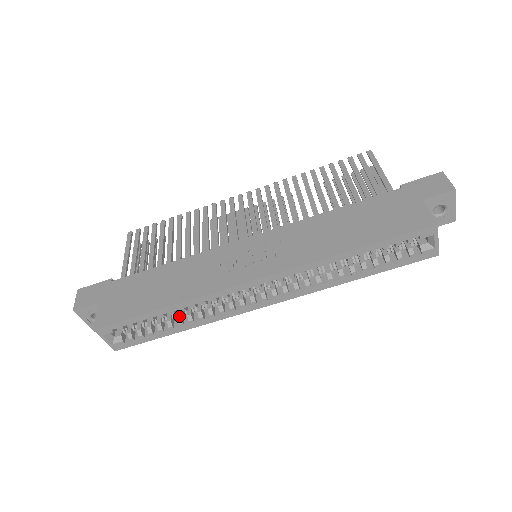
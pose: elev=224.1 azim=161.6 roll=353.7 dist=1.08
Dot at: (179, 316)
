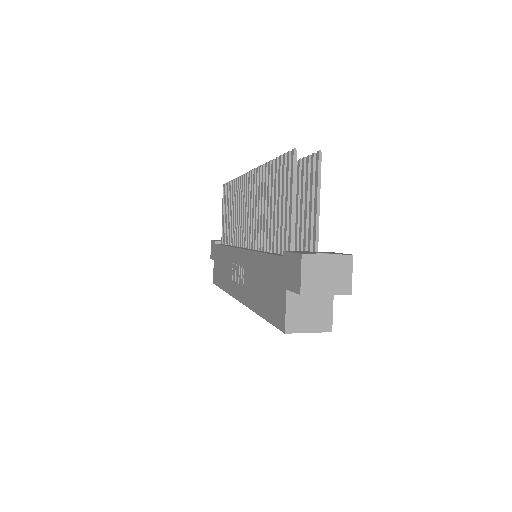
Dot at: occluded
